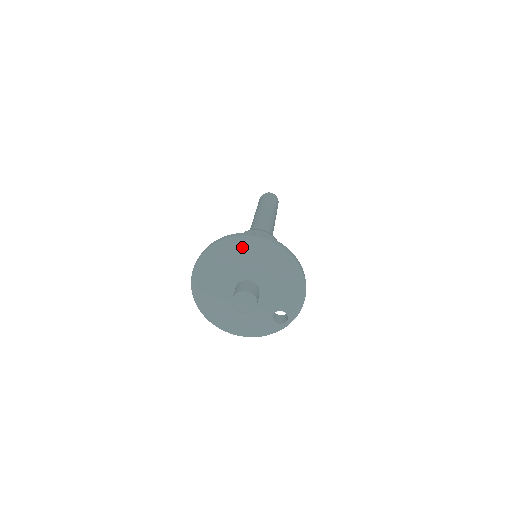
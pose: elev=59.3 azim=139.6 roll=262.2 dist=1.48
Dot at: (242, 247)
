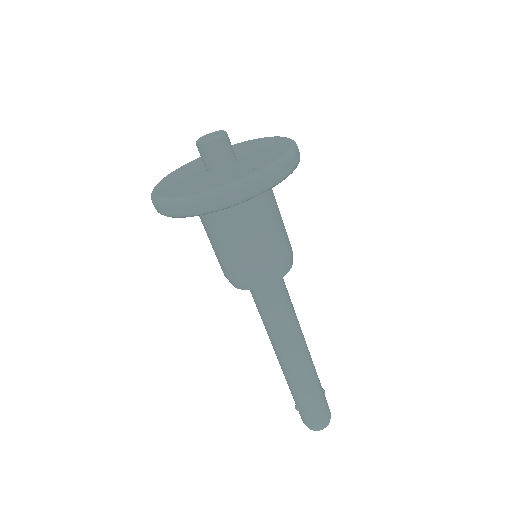
Dot at: (242, 144)
